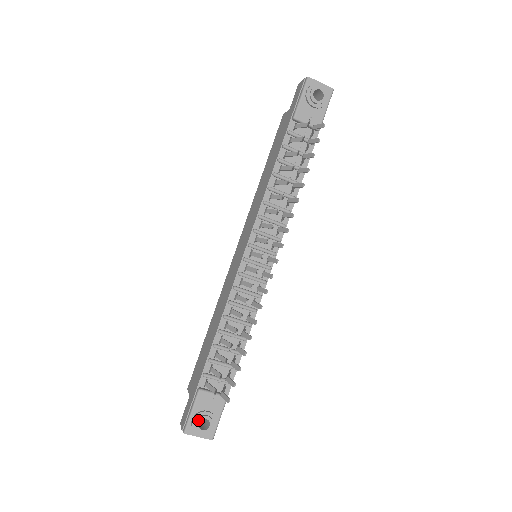
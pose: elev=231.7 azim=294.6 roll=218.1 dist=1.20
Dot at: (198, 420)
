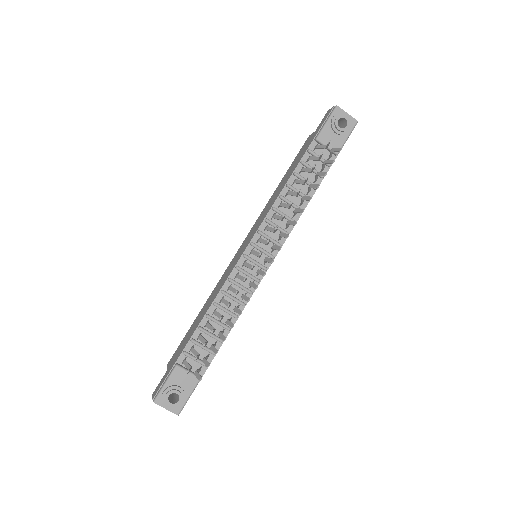
Dot at: (169, 393)
